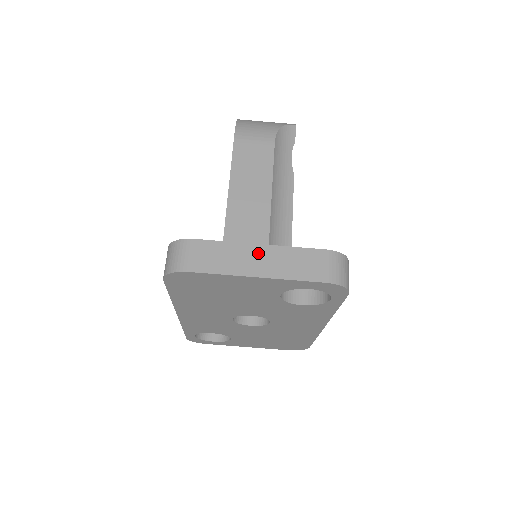
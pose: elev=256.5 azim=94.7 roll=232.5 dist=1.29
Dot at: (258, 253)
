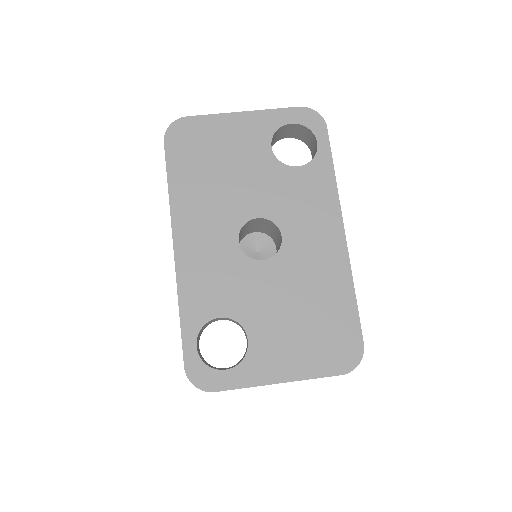
Dot at: occluded
